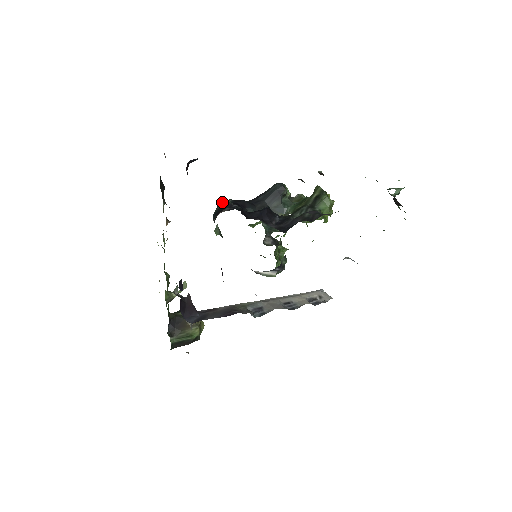
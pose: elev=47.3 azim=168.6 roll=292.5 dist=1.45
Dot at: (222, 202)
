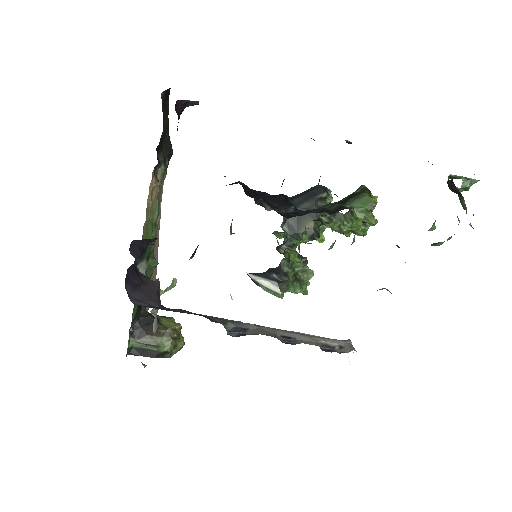
Dot at: occluded
